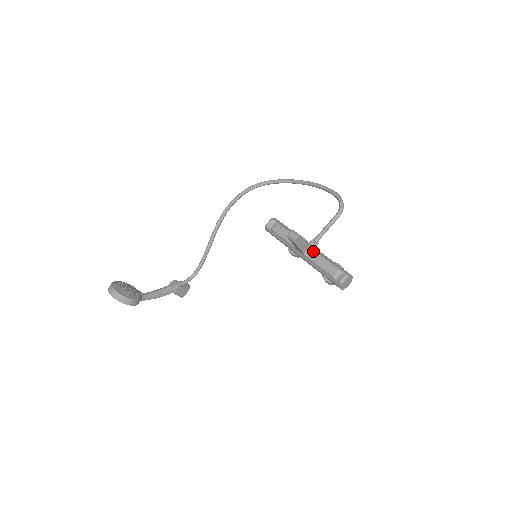
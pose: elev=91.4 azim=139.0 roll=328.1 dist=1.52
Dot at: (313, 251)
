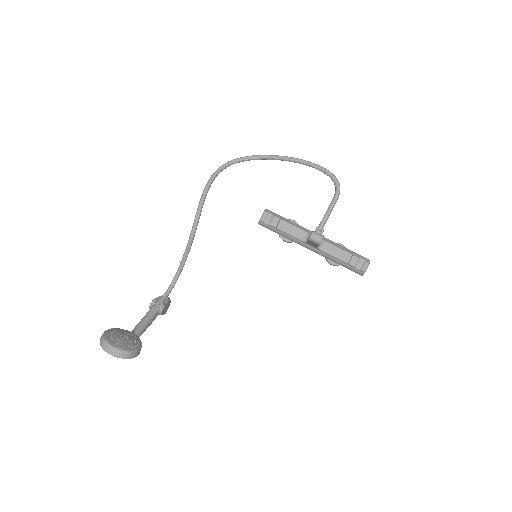
Dot at: (325, 242)
